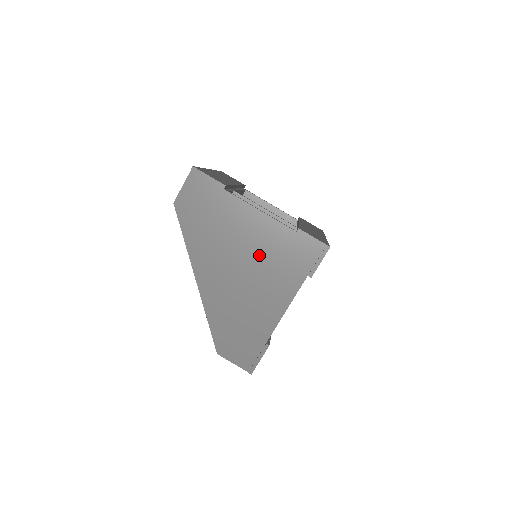
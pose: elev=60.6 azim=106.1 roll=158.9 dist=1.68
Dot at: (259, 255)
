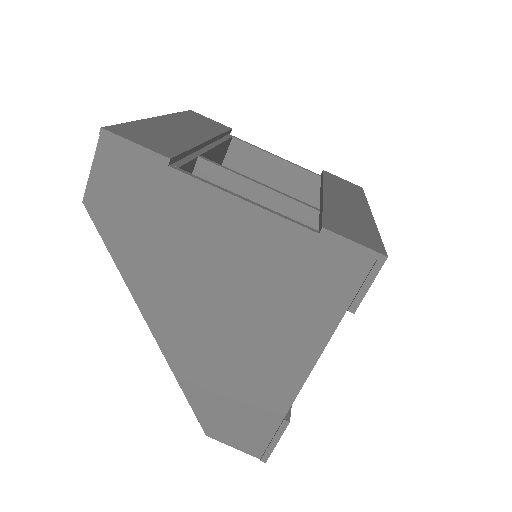
Dot at: (253, 281)
